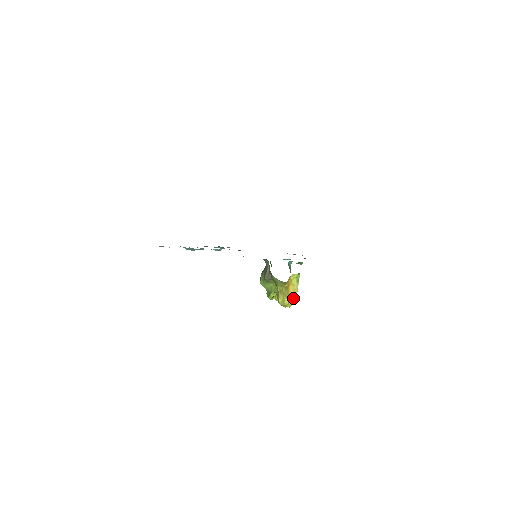
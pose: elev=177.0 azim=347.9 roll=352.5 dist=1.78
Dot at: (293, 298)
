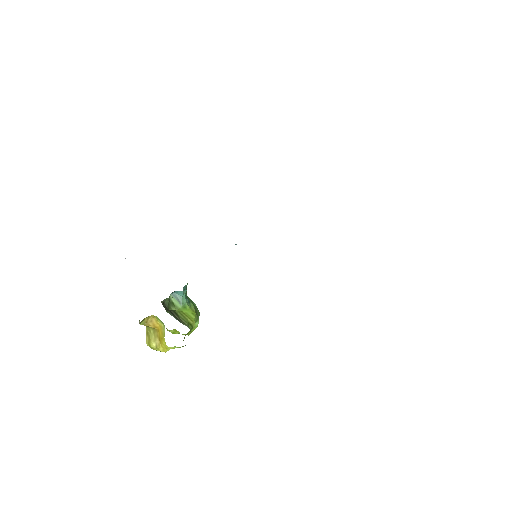
Dot at: (162, 343)
